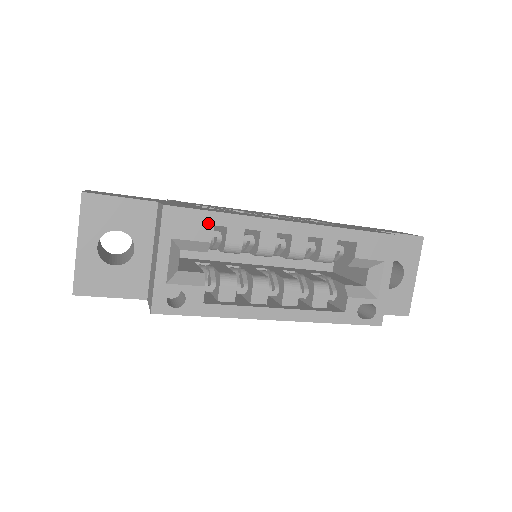
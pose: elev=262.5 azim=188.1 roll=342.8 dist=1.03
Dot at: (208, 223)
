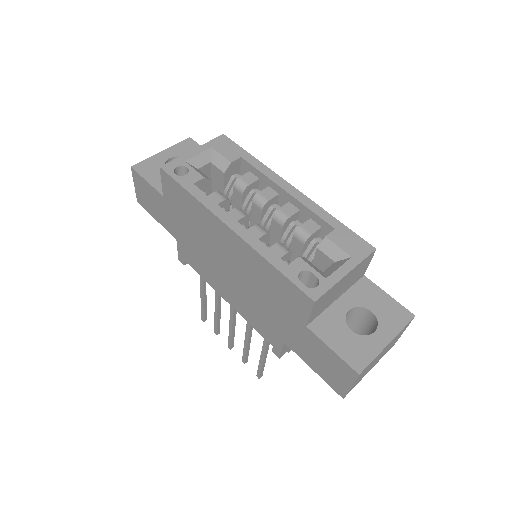
Dot at: (239, 154)
